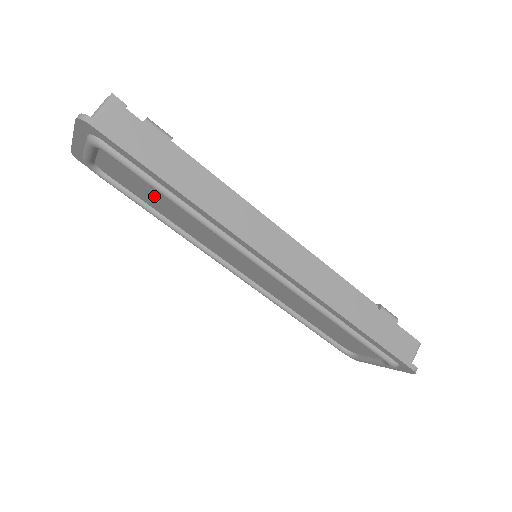
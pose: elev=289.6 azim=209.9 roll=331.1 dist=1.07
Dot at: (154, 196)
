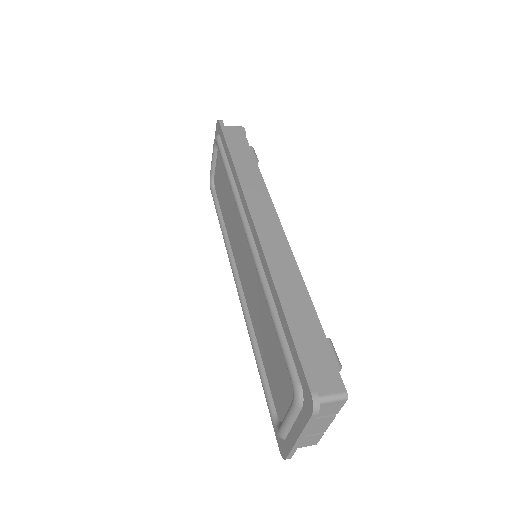
Dot at: (225, 189)
